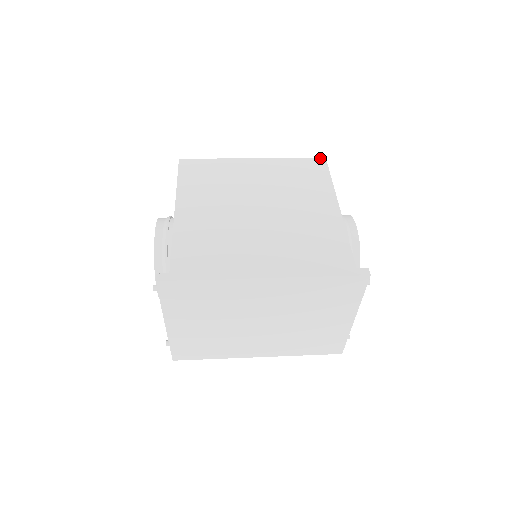
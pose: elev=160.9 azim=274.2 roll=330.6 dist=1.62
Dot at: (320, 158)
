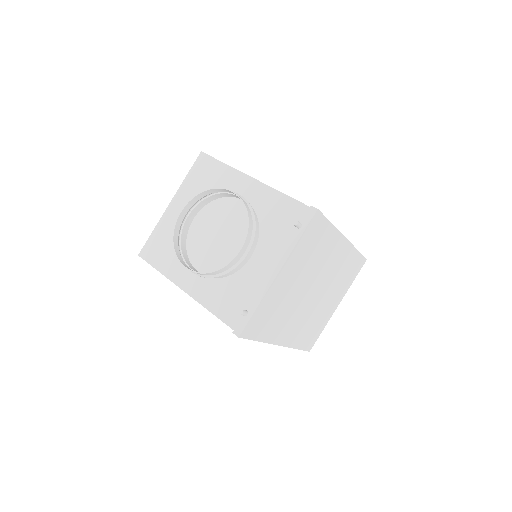
Dot at: occluded
